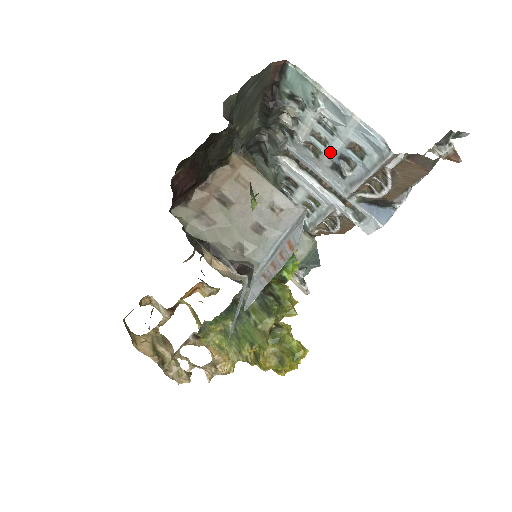
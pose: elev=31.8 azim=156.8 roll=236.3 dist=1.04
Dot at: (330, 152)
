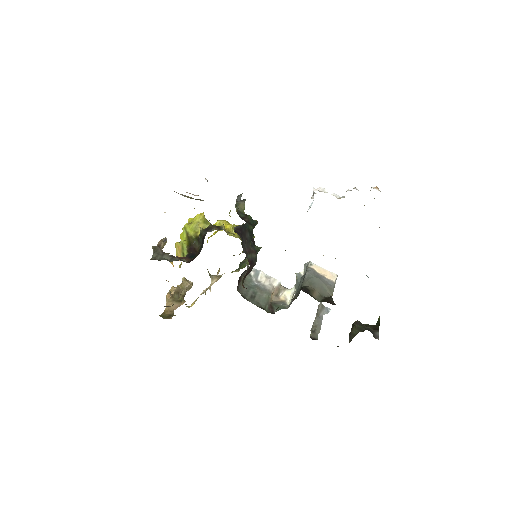
Dot at: occluded
